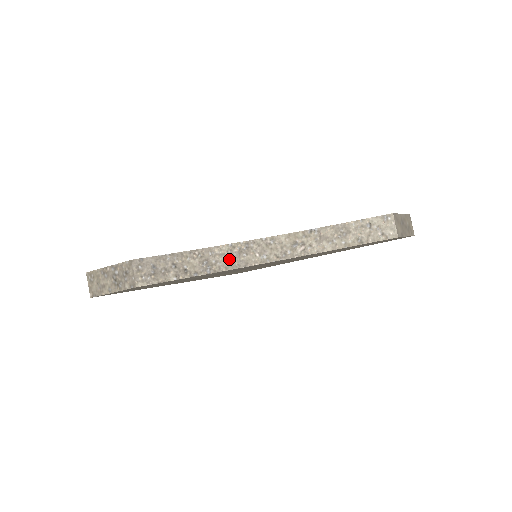
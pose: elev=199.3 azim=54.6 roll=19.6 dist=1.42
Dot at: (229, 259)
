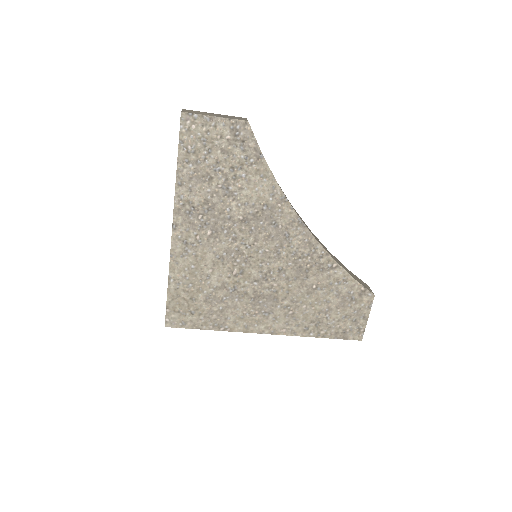
Dot at: occluded
